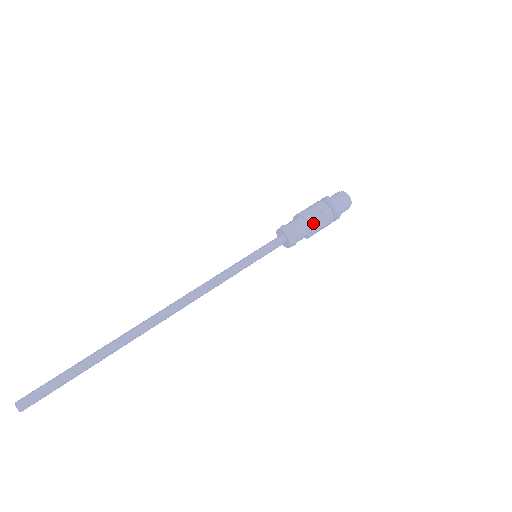
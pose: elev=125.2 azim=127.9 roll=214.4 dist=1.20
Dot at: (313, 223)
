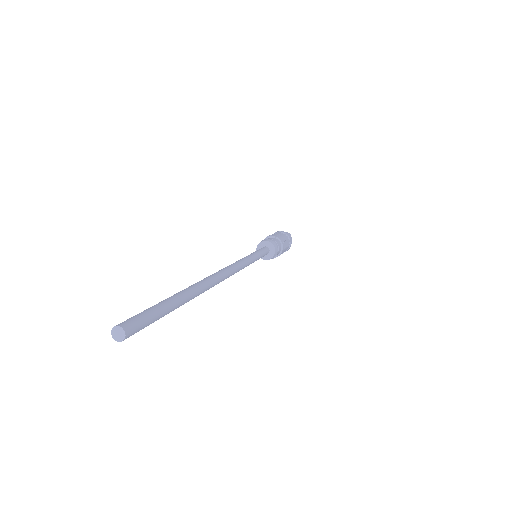
Dot at: (284, 247)
